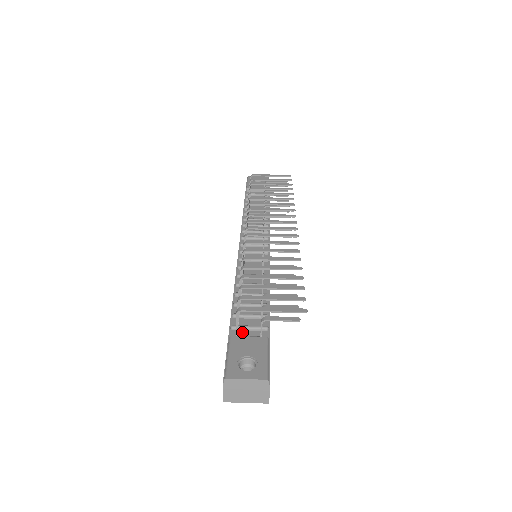
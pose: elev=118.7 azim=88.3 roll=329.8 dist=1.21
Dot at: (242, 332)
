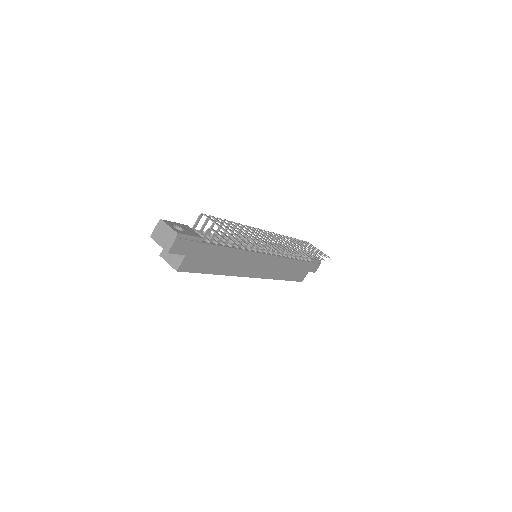
Dot at: occluded
